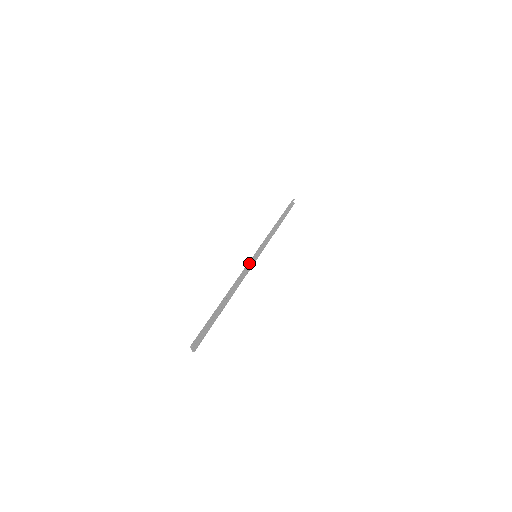
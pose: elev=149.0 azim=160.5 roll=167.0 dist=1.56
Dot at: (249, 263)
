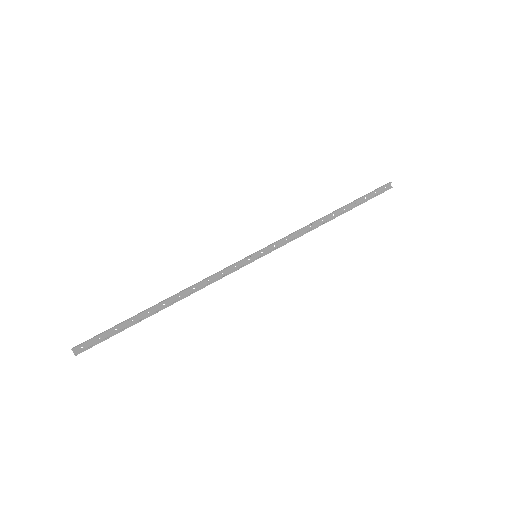
Dot at: (233, 264)
